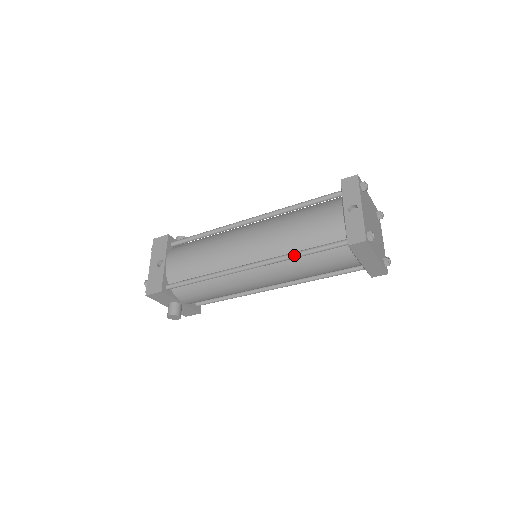
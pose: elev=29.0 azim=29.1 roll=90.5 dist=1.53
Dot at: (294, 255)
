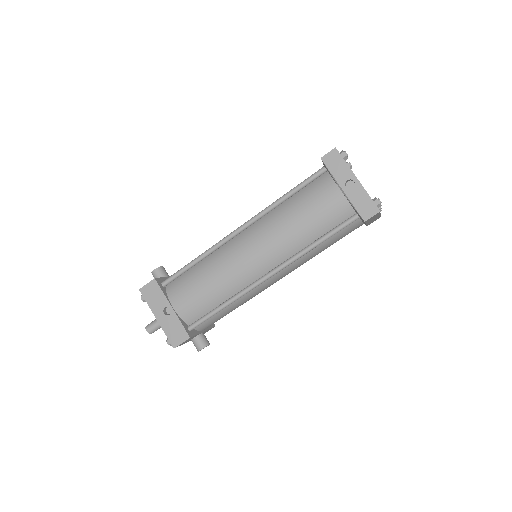
Dot at: (312, 248)
